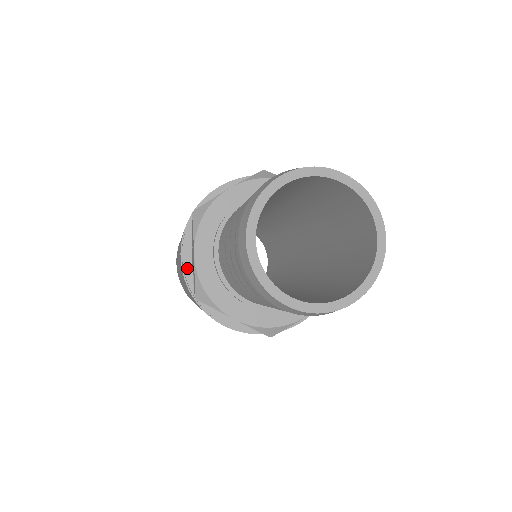
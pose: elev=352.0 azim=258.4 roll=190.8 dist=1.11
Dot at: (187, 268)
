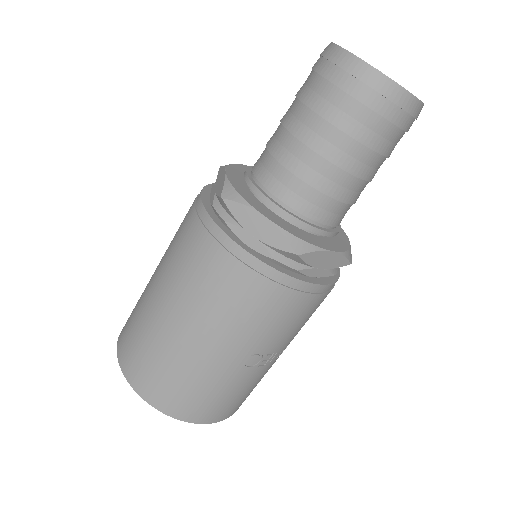
Dot at: (254, 254)
